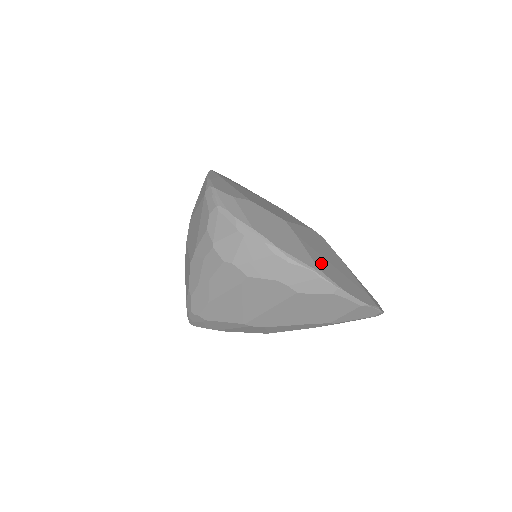
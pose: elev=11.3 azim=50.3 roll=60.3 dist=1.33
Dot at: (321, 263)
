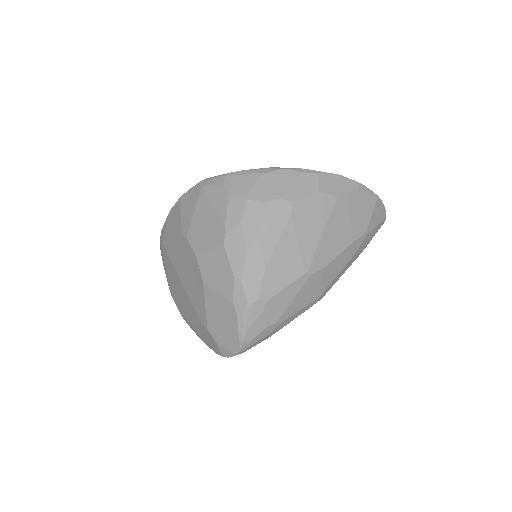
Dot at: occluded
